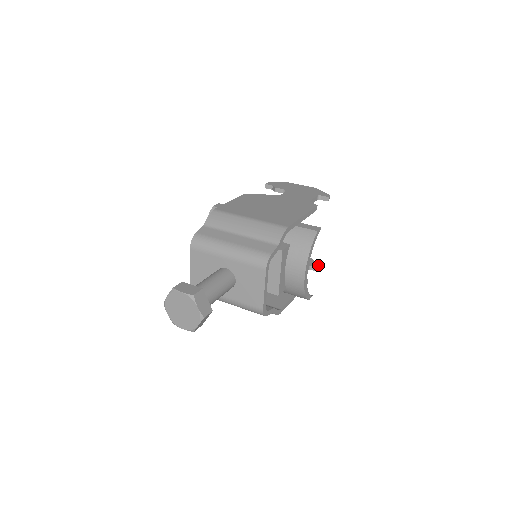
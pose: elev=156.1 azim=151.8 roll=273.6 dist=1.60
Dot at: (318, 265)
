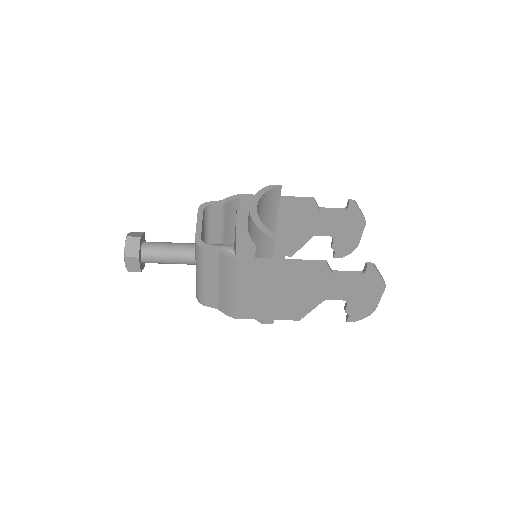
Dot at: occluded
